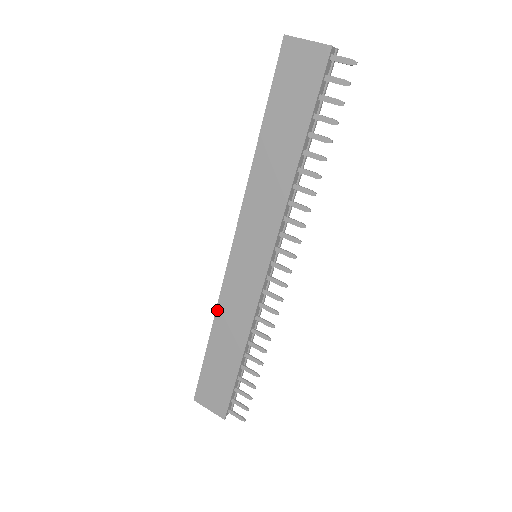
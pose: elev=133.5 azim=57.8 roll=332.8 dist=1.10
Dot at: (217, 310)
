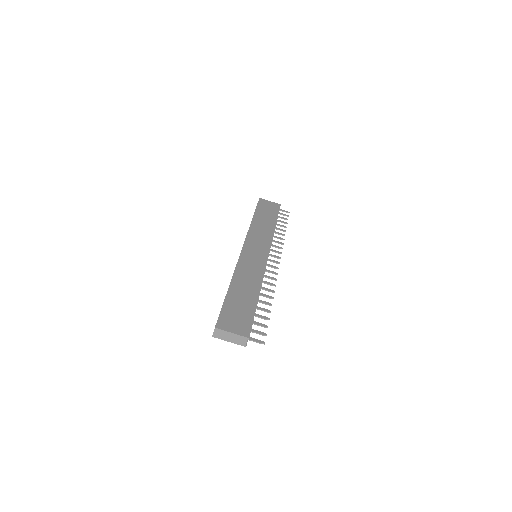
Dot at: occluded
